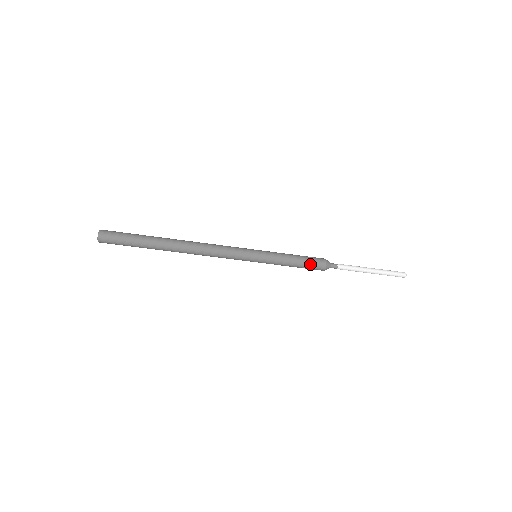
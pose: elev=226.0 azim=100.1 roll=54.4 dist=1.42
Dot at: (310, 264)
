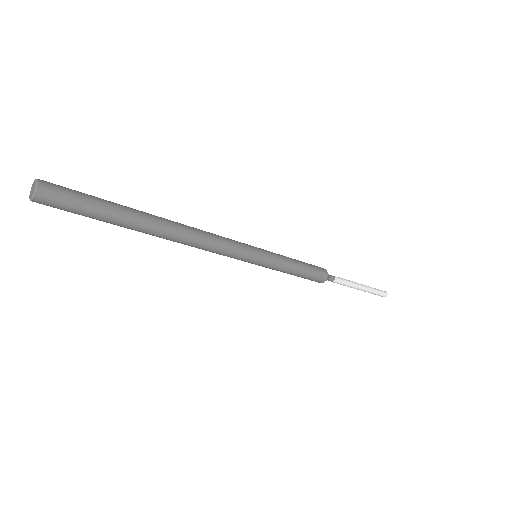
Dot at: (312, 276)
